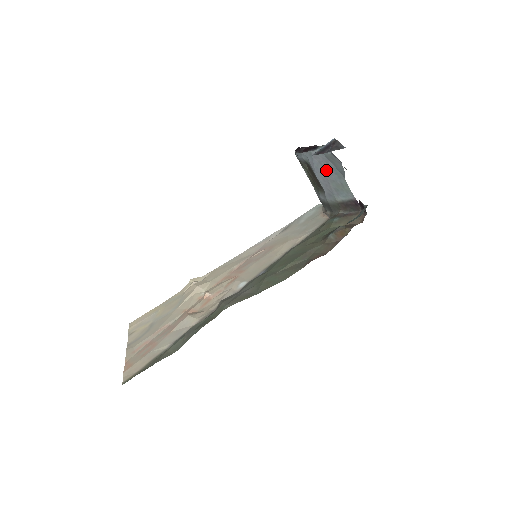
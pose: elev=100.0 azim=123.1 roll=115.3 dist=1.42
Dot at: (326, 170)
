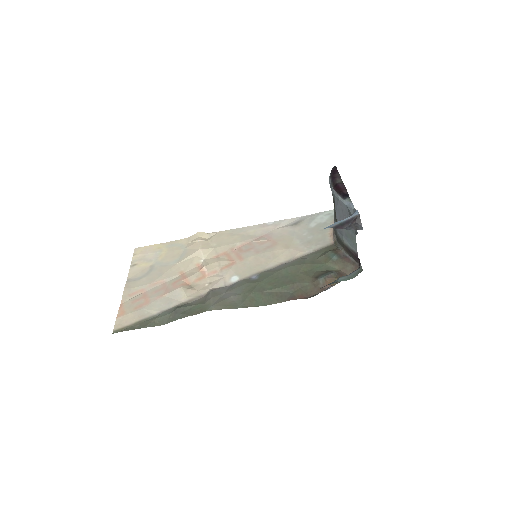
Dot at: (345, 218)
